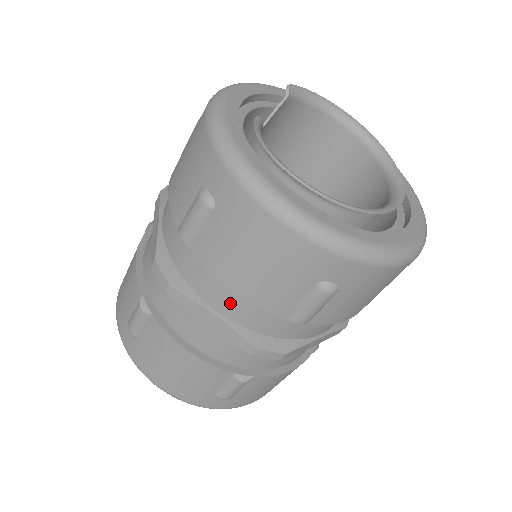
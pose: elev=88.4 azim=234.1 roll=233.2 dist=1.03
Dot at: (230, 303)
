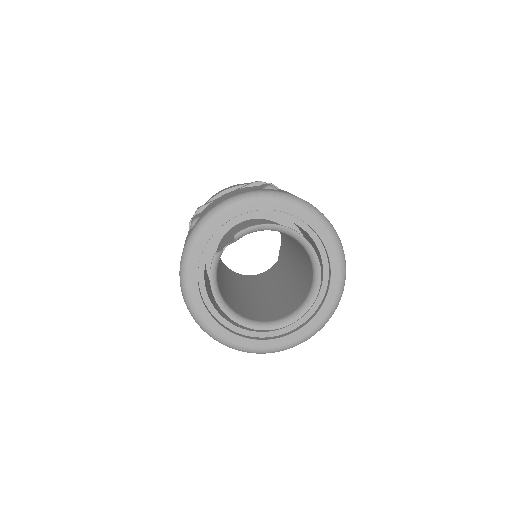
Dot at: occluded
